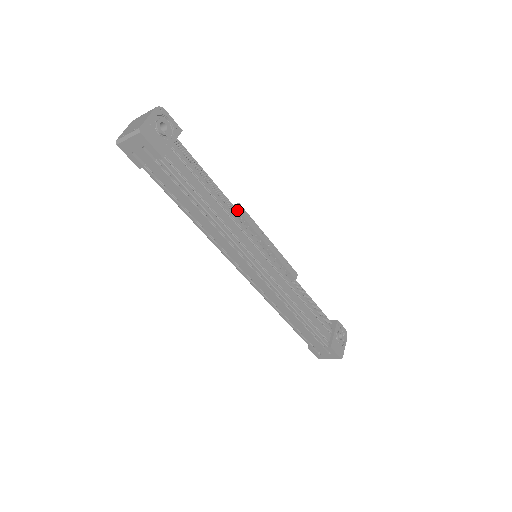
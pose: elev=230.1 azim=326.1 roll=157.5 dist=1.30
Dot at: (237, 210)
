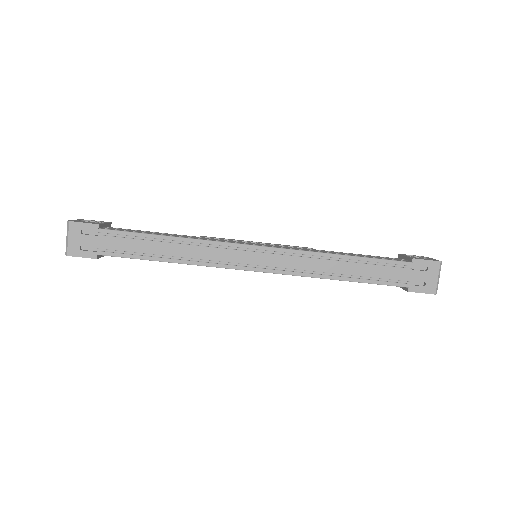
Dot at: occluded
